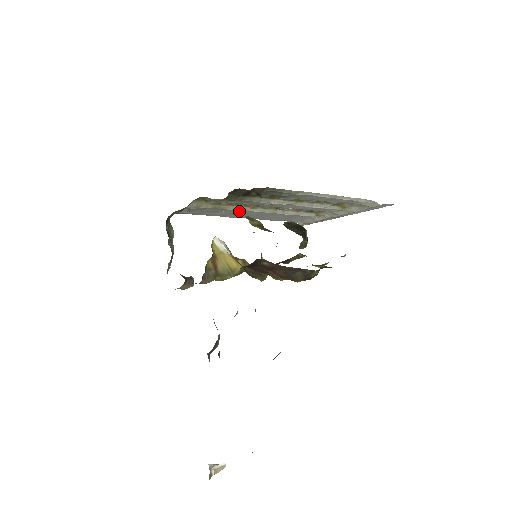
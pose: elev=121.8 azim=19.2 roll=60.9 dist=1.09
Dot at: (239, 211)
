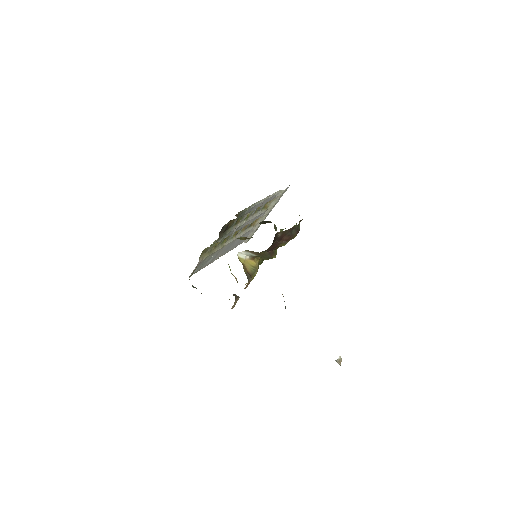
Dot at: (220, 250)
